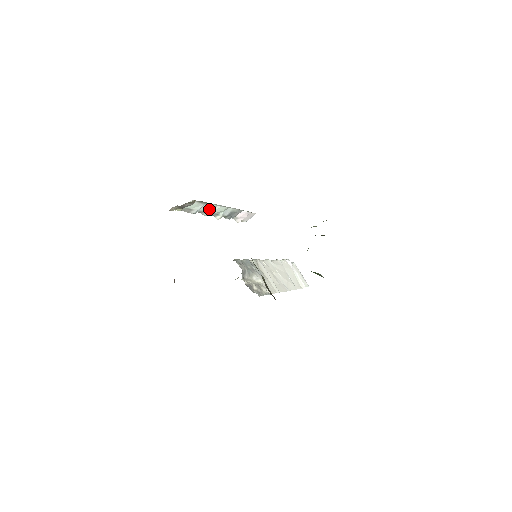
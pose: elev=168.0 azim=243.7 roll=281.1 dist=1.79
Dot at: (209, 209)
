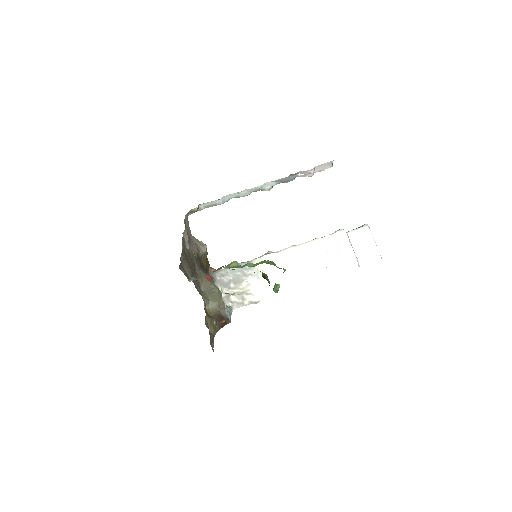
Dot at: (239, 194)
